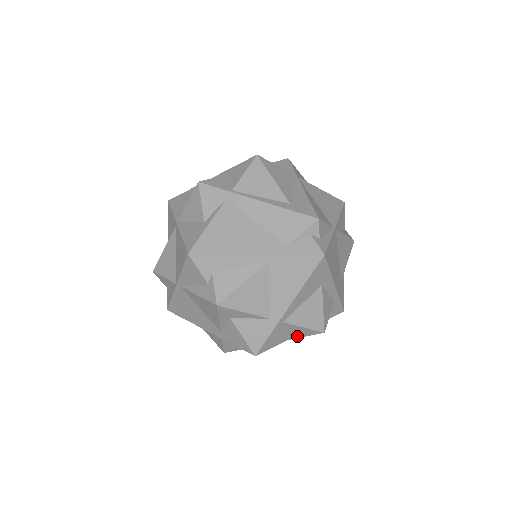
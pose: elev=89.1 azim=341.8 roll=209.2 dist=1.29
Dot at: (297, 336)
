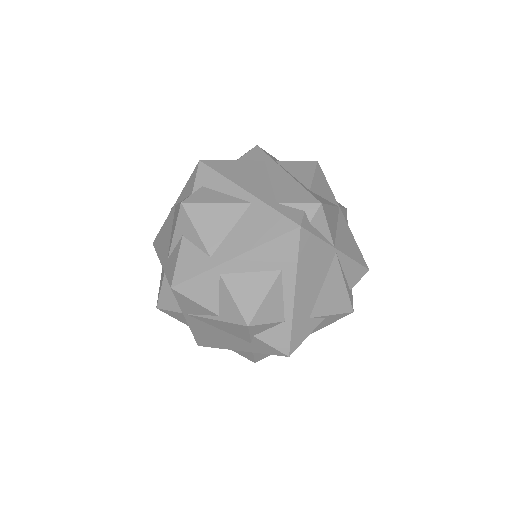
Dot at: (223, 316)
